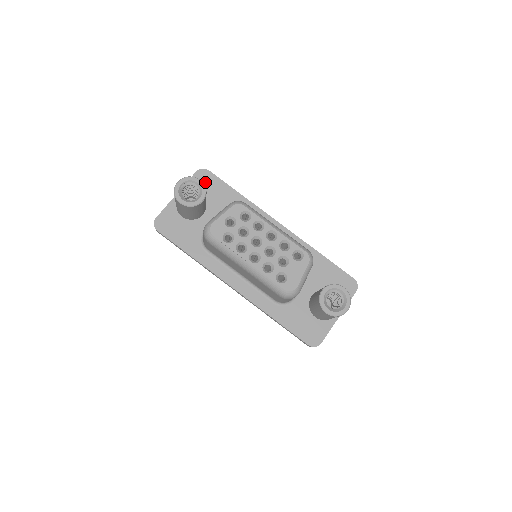
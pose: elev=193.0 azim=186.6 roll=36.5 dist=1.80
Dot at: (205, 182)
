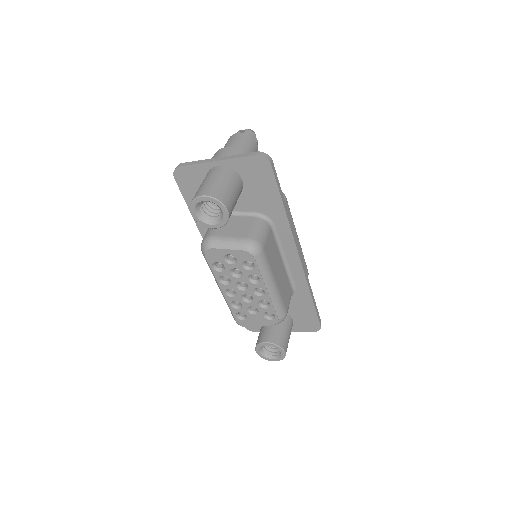
Dot at: (257, 172)
